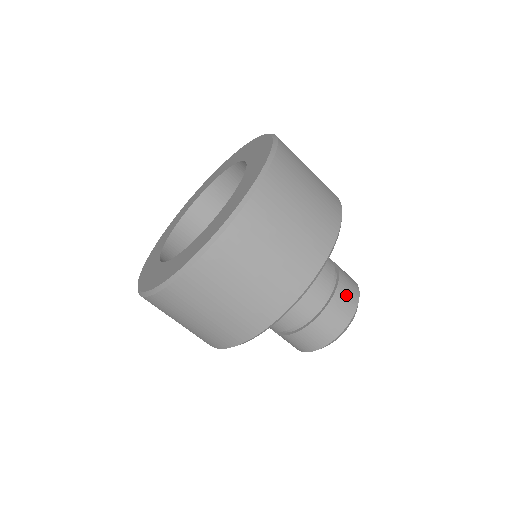
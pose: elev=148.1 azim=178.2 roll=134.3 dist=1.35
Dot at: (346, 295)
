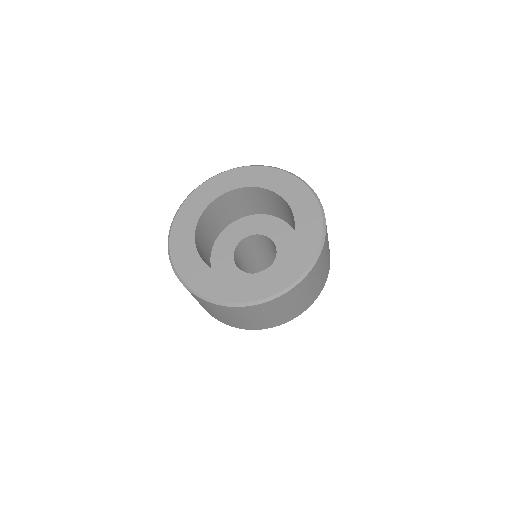
Dot at: occluded
